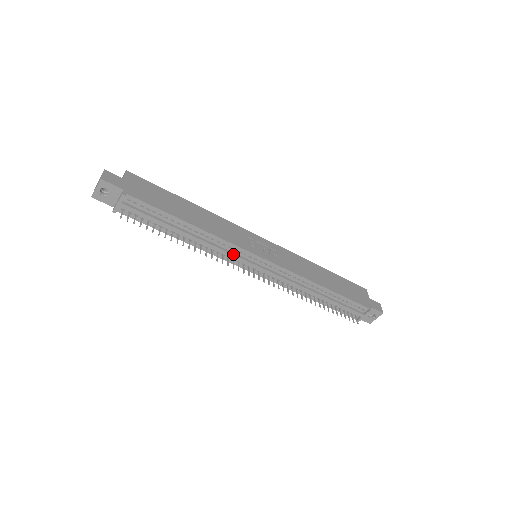
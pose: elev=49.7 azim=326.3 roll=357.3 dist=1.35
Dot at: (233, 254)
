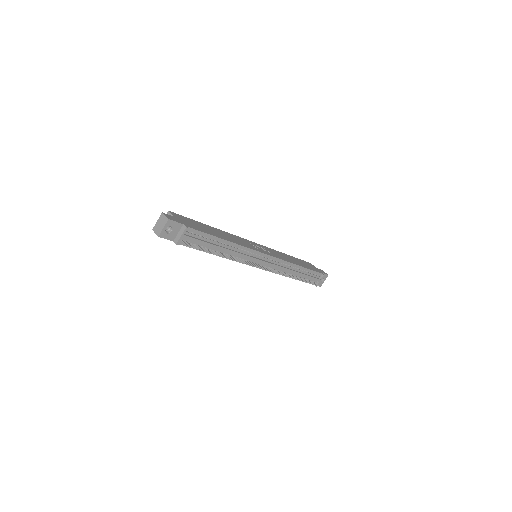
Dot at: (251, 256)
